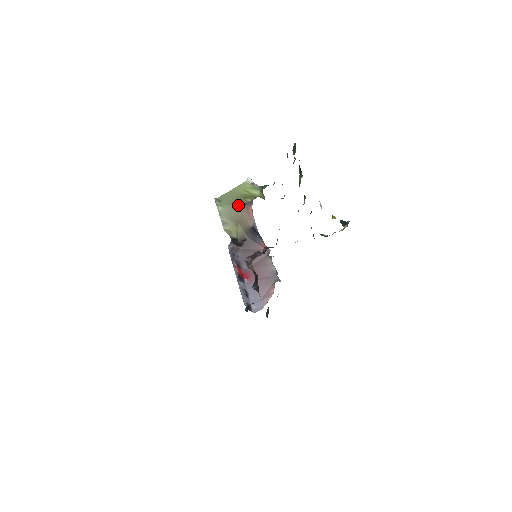
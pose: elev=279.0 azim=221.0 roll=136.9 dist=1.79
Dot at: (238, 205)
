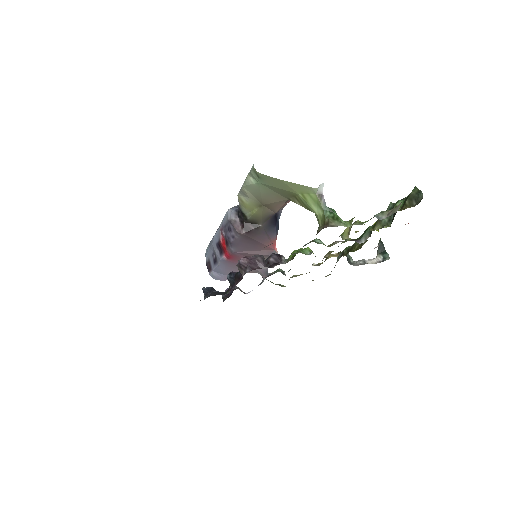
Dot at: (279, 194)
